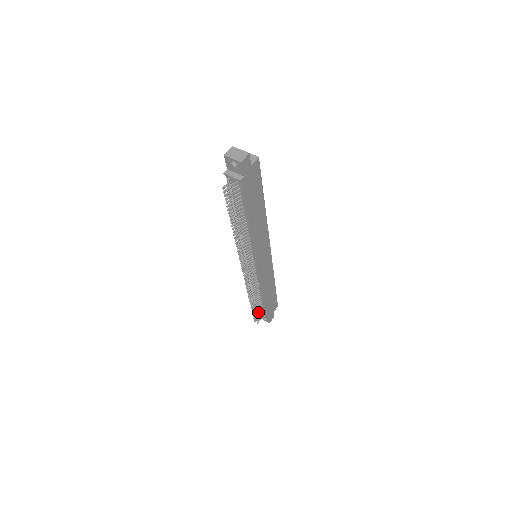
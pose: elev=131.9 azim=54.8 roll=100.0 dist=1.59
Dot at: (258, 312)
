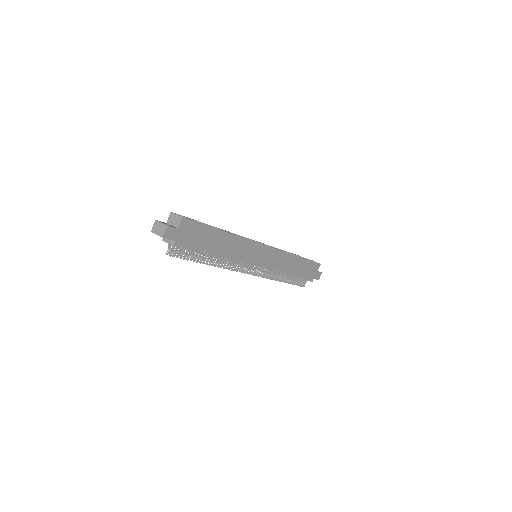
Dot at: (298, 280)
